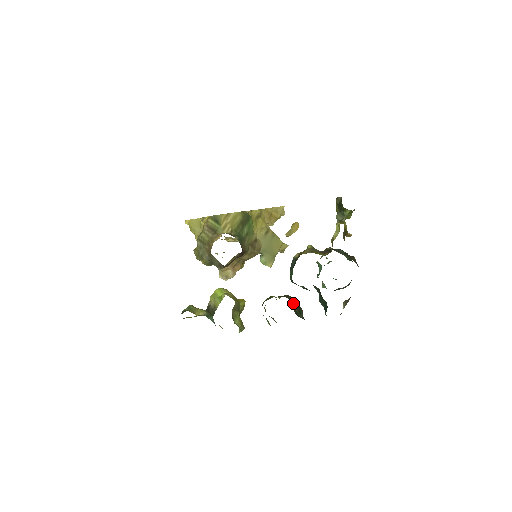
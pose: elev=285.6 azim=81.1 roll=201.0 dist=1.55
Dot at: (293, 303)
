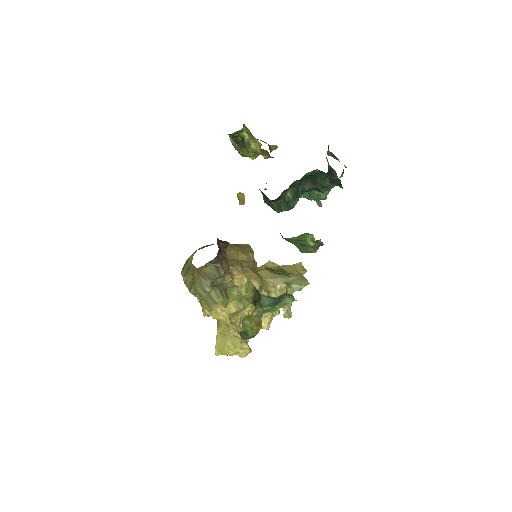
Dot at: occluded
